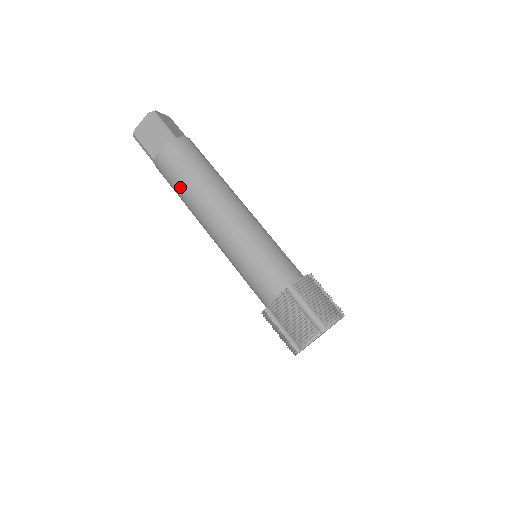
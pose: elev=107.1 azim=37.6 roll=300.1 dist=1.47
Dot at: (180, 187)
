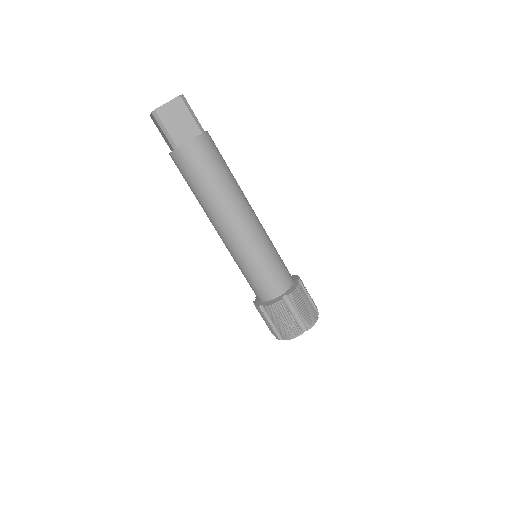
Dot at: occluded
